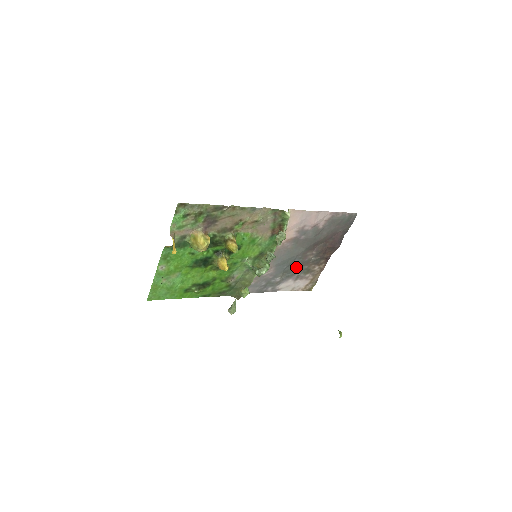
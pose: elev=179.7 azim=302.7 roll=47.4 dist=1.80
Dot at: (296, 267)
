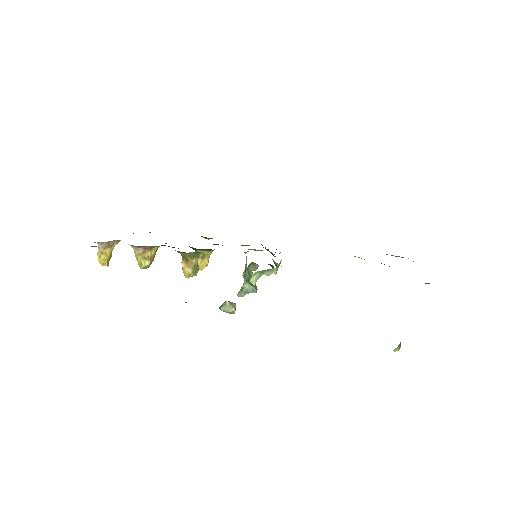
Dot at: occluded
